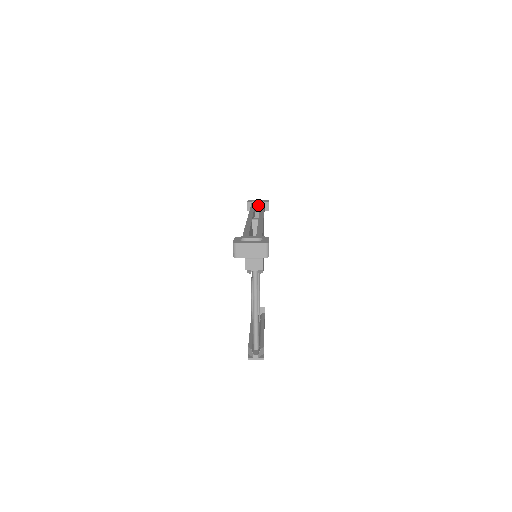
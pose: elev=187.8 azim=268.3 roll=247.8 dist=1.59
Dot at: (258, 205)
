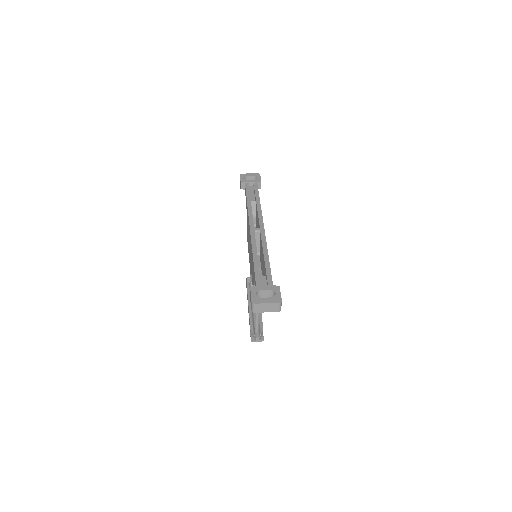
Dot at: (251, 185)
